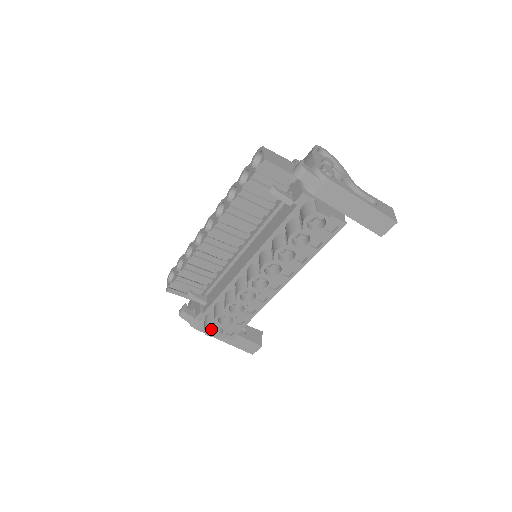
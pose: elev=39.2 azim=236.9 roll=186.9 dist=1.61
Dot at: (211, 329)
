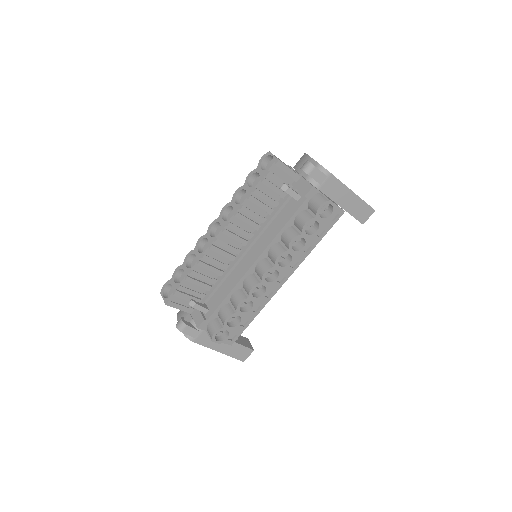
Dot at: (215, 336)
